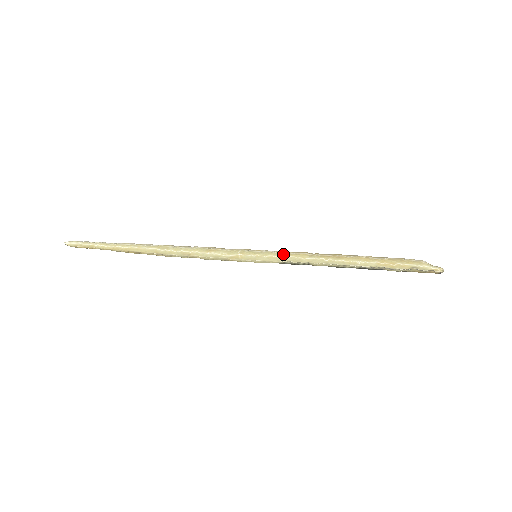
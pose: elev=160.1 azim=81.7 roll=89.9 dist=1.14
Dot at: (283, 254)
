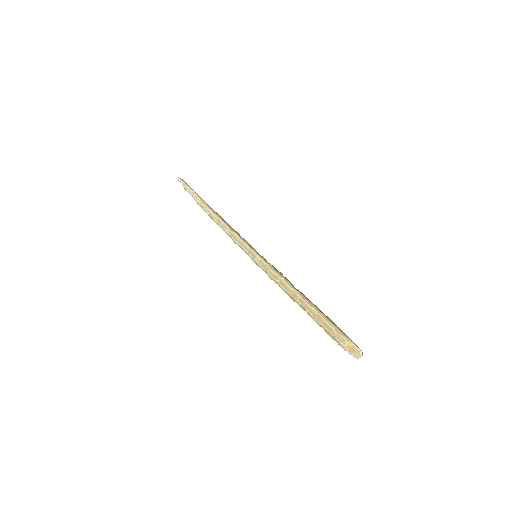
Dot at: occluded
